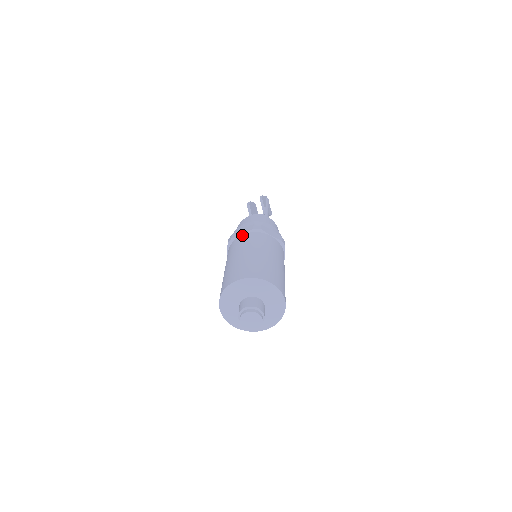
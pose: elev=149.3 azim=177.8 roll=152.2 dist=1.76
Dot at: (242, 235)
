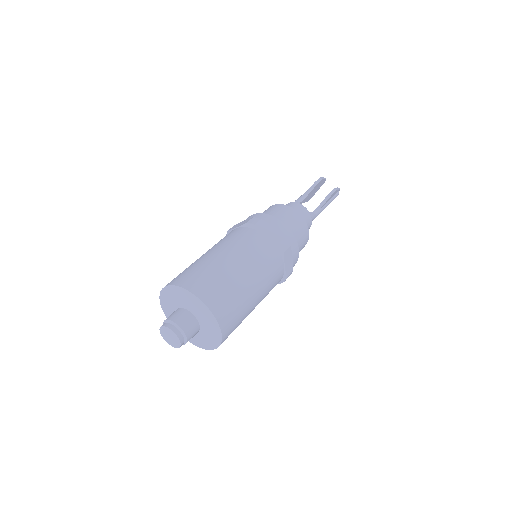
Dot at: (265, 236)
